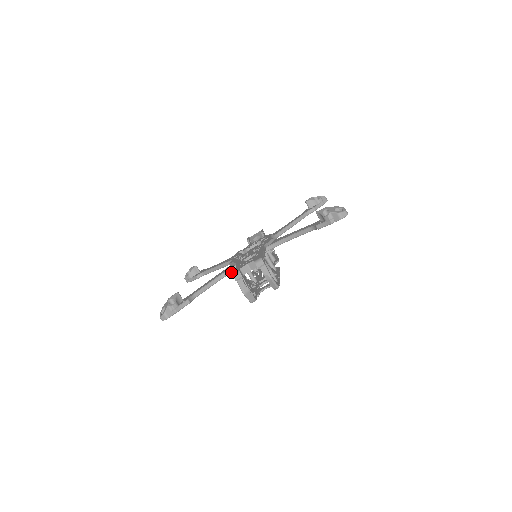
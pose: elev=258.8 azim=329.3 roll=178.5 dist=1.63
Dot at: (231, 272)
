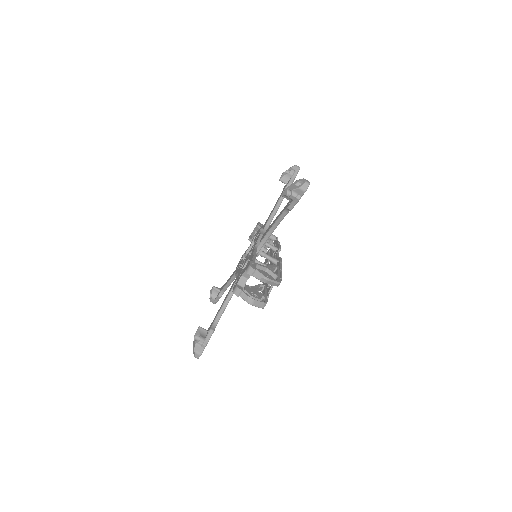
Dot at: occluded
